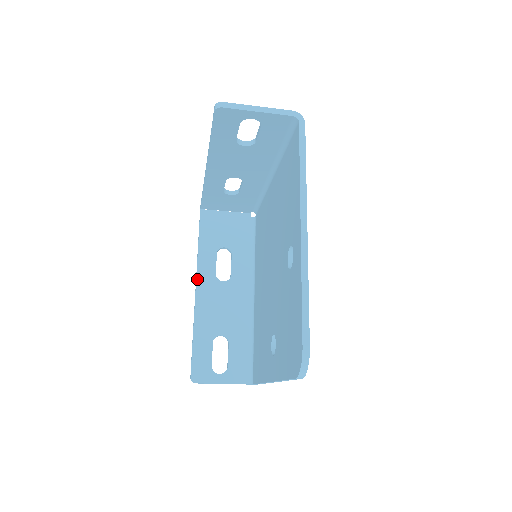
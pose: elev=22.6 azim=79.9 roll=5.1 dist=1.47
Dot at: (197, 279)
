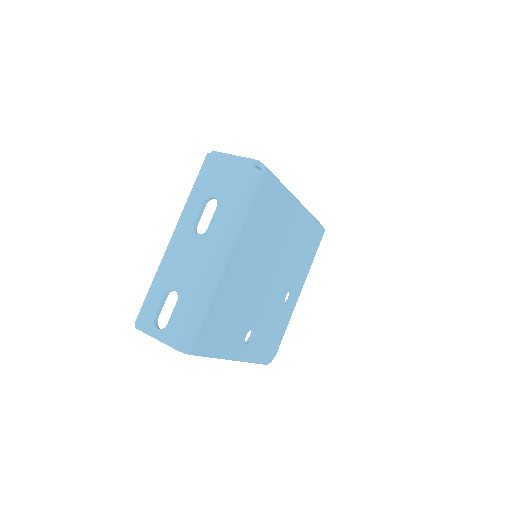
Dot at: occluded
